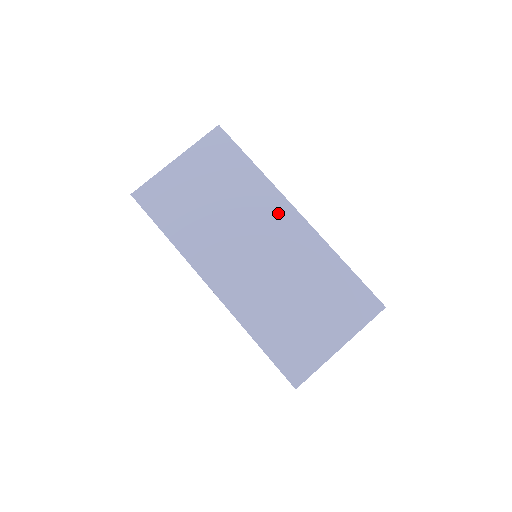
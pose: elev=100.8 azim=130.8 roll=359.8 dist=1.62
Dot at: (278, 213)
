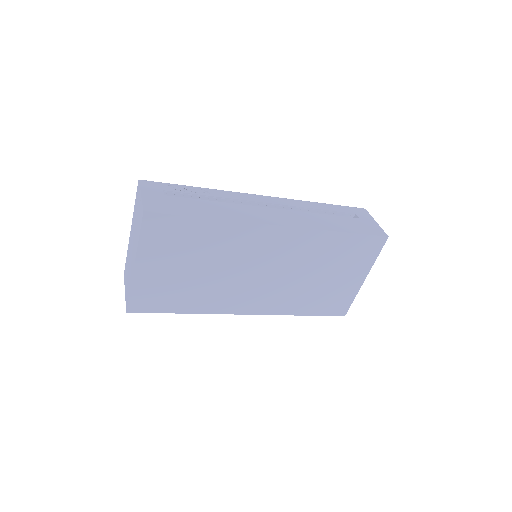
Dot at: (262, 239)
